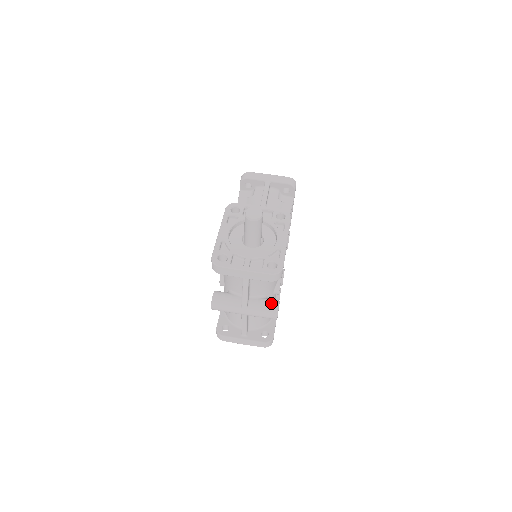
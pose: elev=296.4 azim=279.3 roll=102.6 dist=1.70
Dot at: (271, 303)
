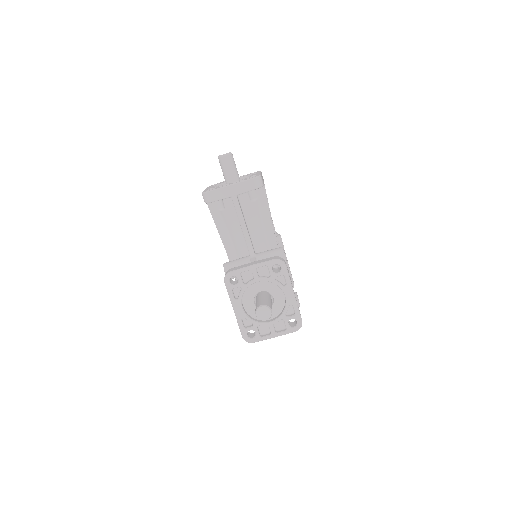
Dot at: occluded
